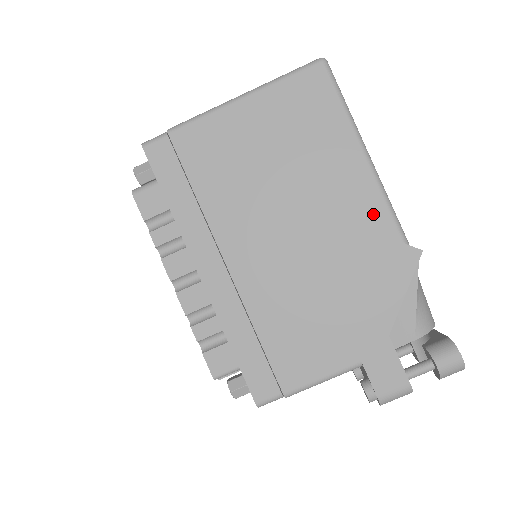
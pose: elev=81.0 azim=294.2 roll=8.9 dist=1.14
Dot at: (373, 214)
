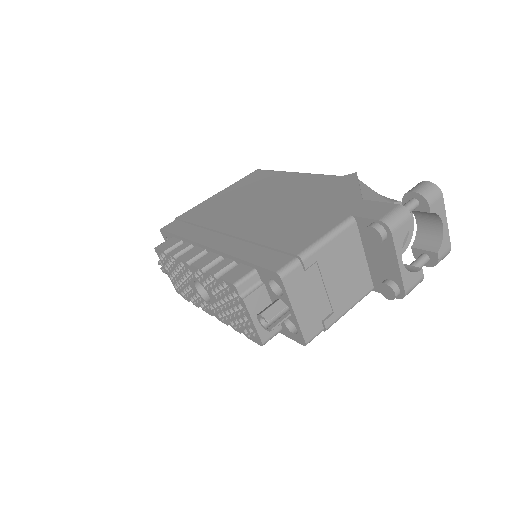
Dot at: (314, 180)
